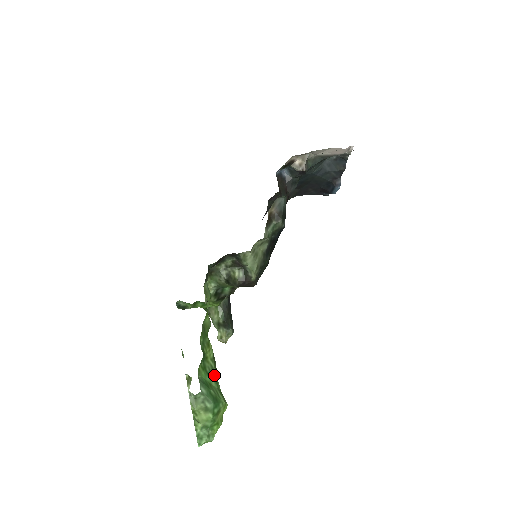
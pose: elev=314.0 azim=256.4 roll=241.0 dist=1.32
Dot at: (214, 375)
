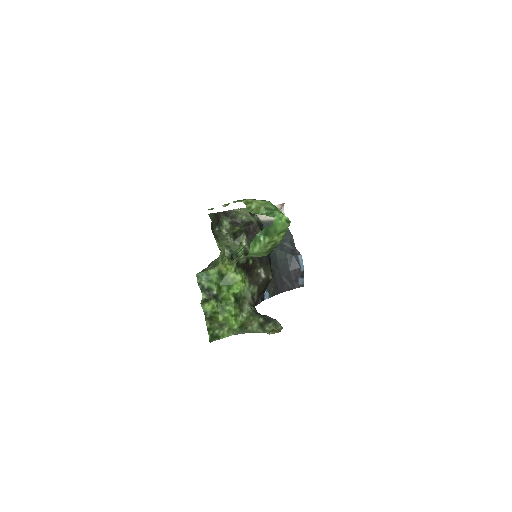
Dot at: occluded
